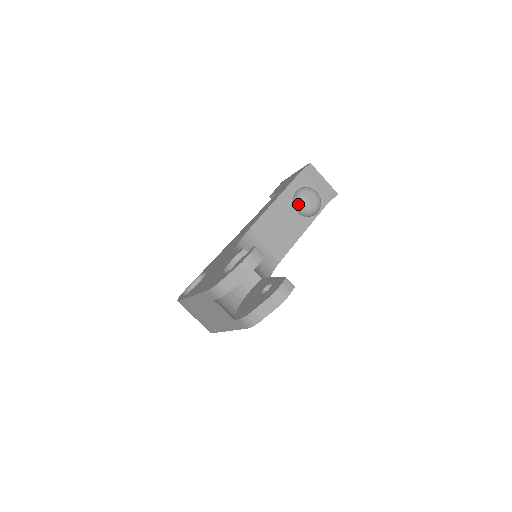
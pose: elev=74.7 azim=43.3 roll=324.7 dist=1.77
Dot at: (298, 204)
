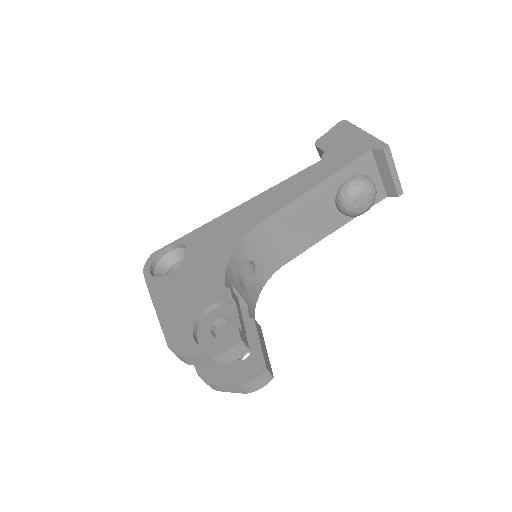
Dot at: (341, 202)
